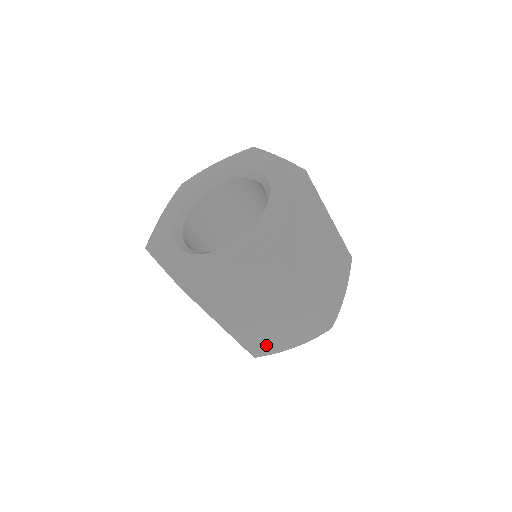
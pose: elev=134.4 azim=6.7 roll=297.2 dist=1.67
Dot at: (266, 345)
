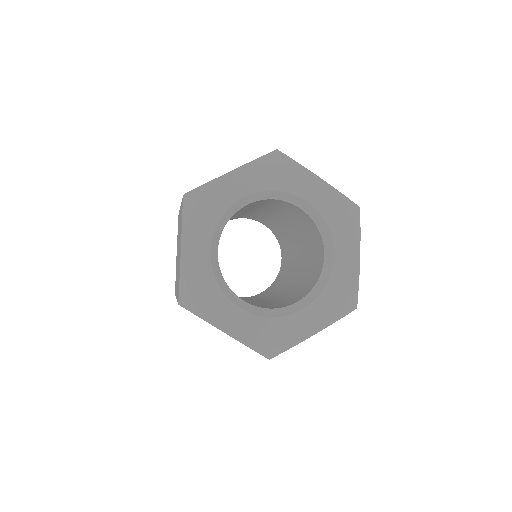
Dot at: occluded
